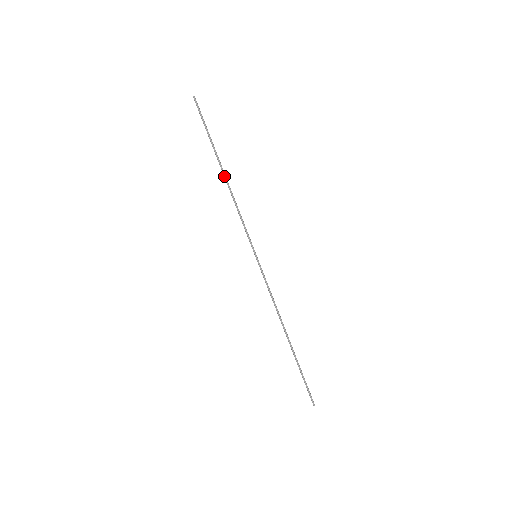
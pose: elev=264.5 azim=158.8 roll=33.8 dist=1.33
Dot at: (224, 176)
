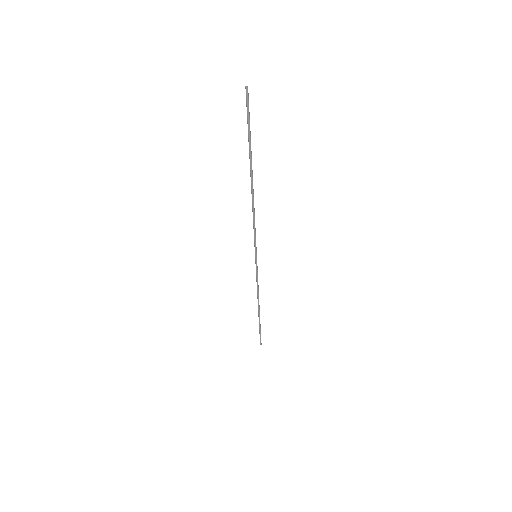
Dot at: (251, 186)
